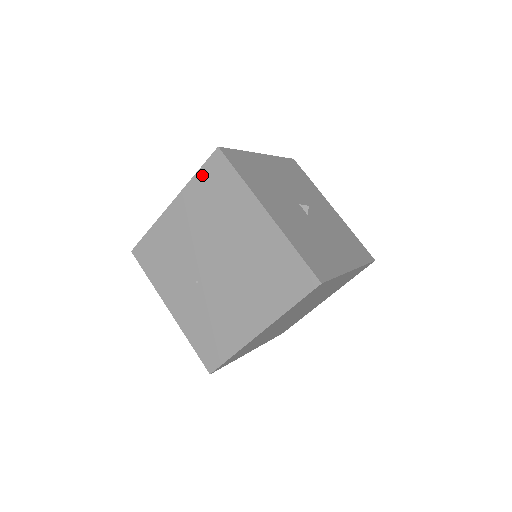
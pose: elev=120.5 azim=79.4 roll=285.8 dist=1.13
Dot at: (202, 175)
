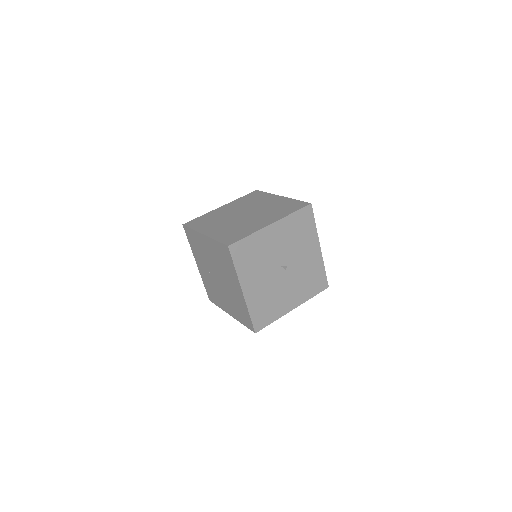
Dot at: (219, 245)
